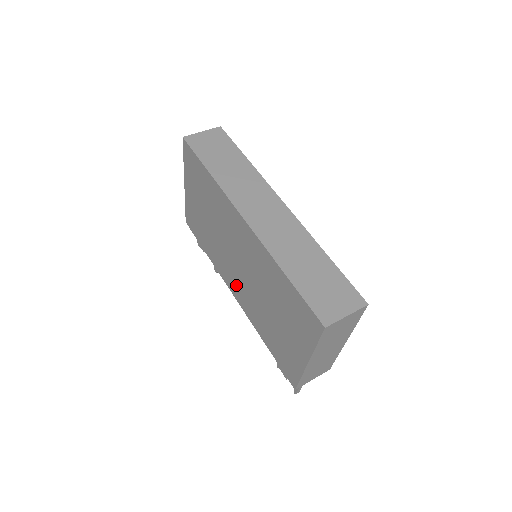
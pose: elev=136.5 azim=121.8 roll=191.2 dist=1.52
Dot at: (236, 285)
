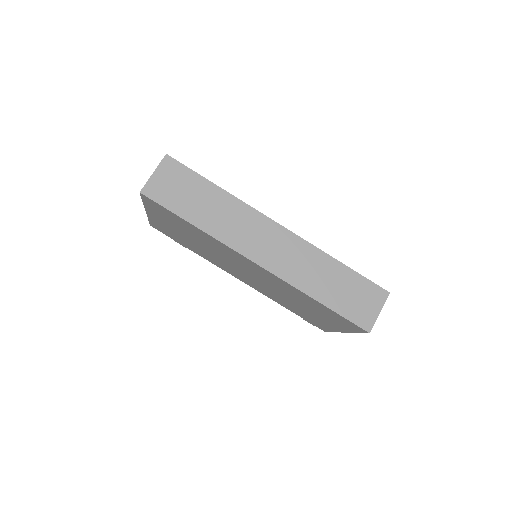
Dot at: (242, 278)
